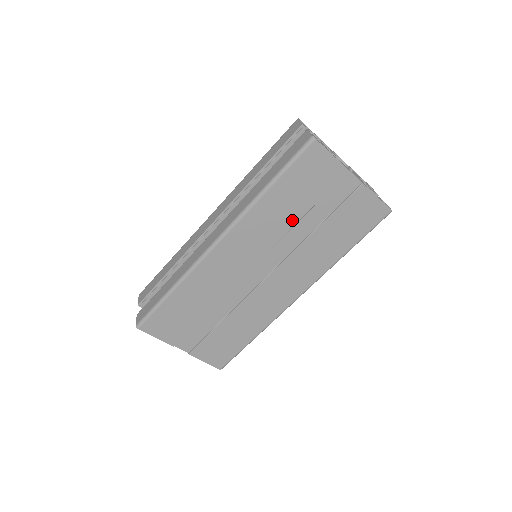
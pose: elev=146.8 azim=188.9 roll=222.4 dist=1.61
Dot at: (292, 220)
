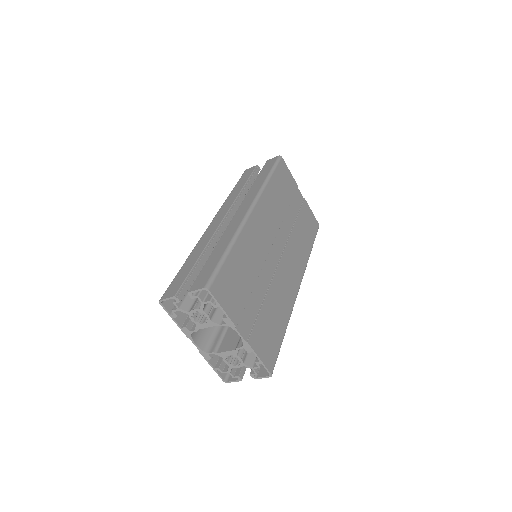
Dot at: (284, 209)
